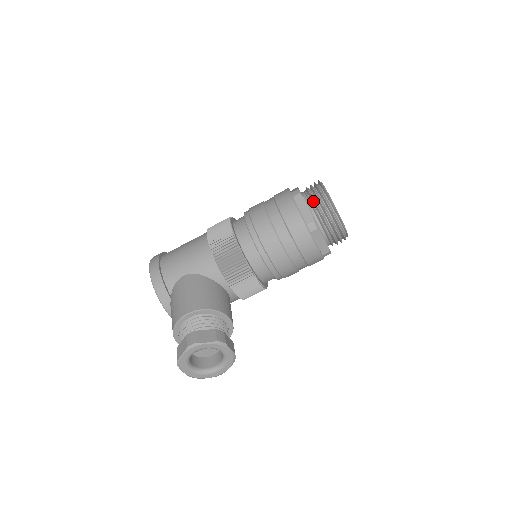
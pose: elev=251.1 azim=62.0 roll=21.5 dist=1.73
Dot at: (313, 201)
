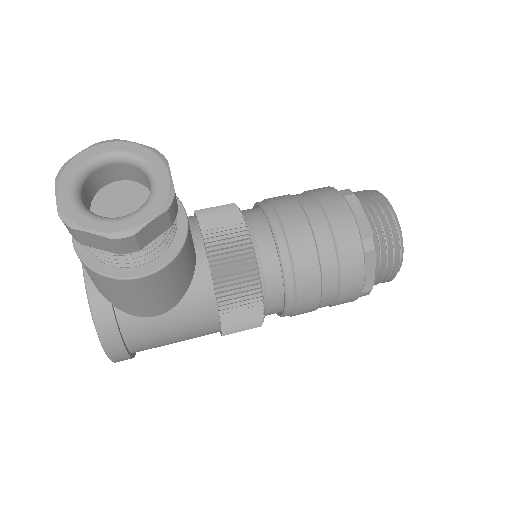
Dot at: occluded
